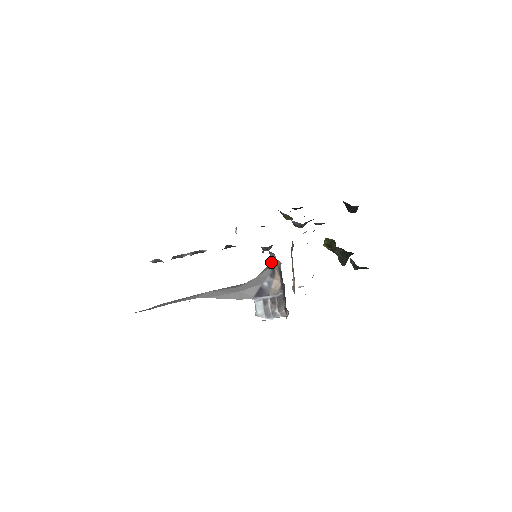
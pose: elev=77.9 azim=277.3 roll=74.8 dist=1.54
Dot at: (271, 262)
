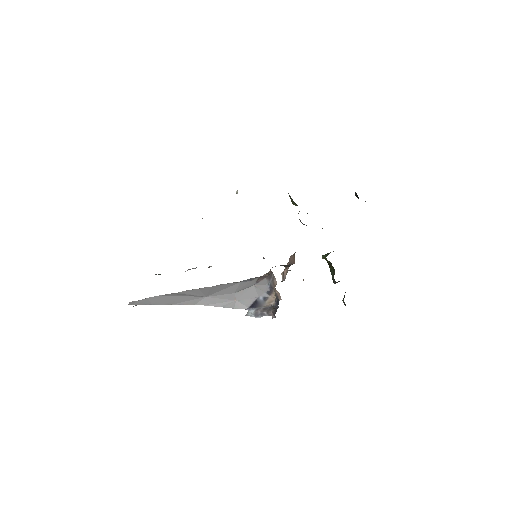
Dot at: (271, 282)
